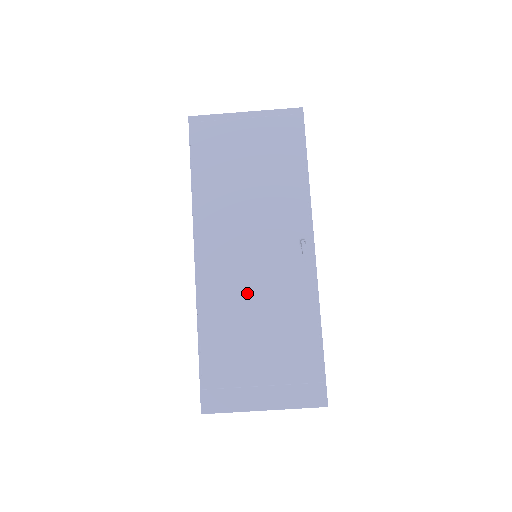
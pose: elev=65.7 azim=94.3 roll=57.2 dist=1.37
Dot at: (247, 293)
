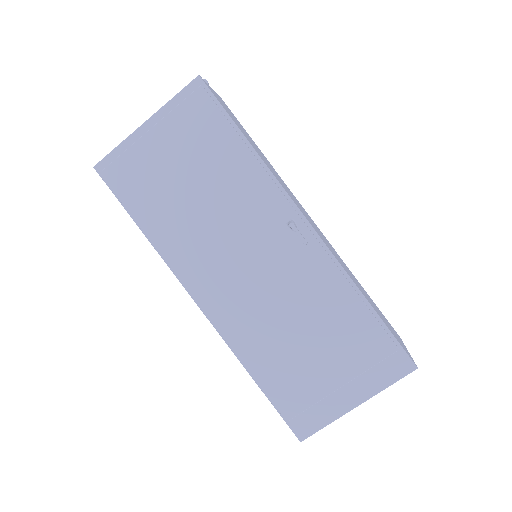
Dot at: (270, 309)
